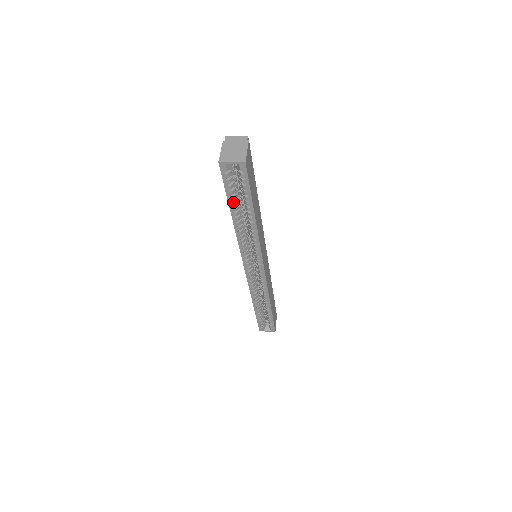
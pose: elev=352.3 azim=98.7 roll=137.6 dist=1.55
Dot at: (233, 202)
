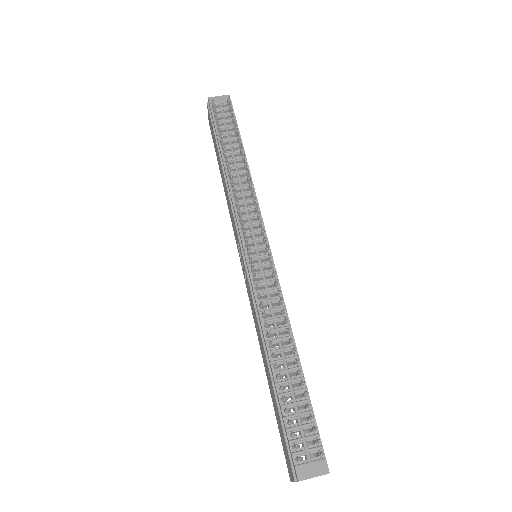
Dot at: occluded
